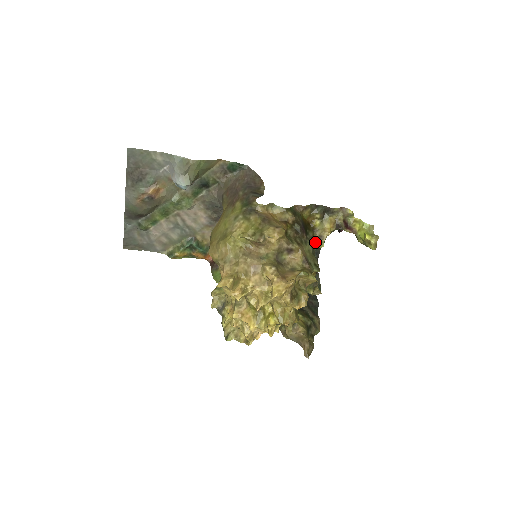
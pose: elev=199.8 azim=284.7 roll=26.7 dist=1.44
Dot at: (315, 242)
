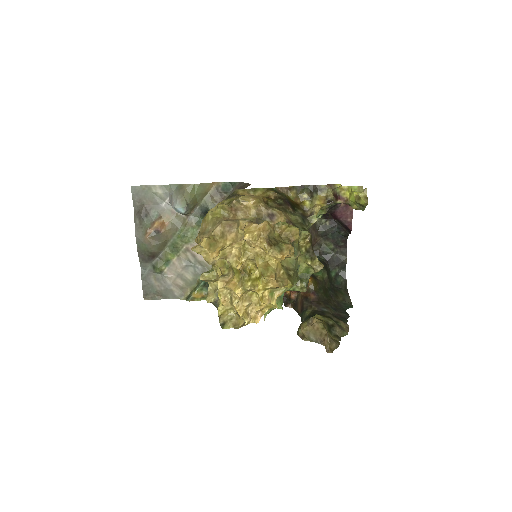
Dot at: (306, 217)
